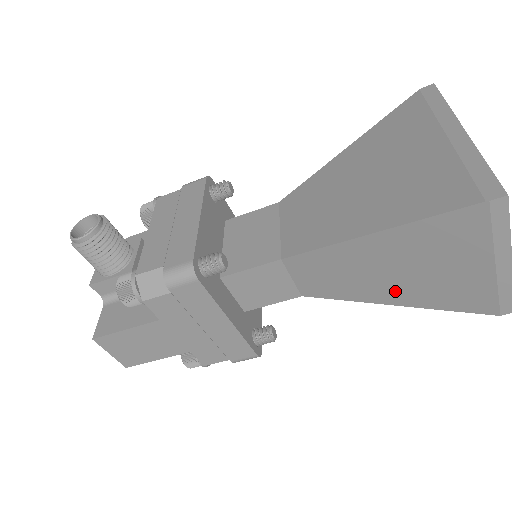
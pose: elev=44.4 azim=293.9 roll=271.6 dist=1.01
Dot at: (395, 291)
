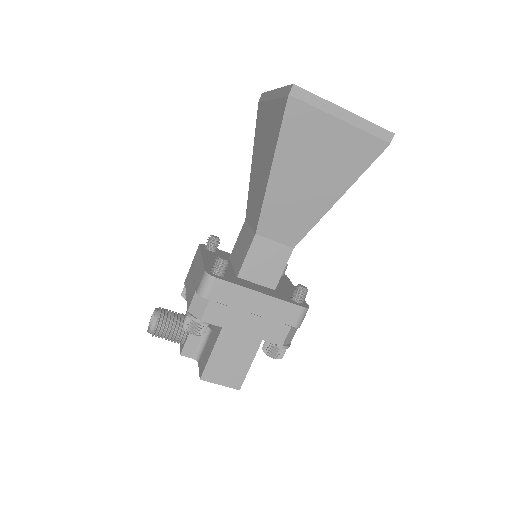
Dot at: (326, 189)
